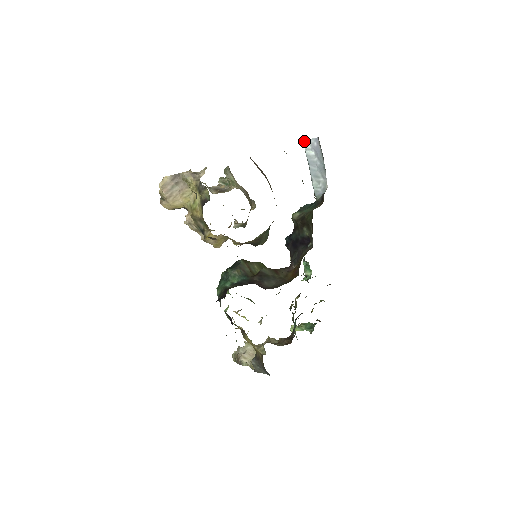
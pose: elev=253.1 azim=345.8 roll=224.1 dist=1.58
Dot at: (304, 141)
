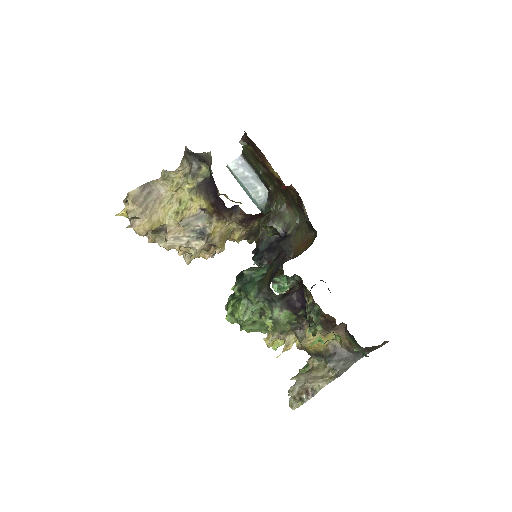
Dot at: (228, 165)
